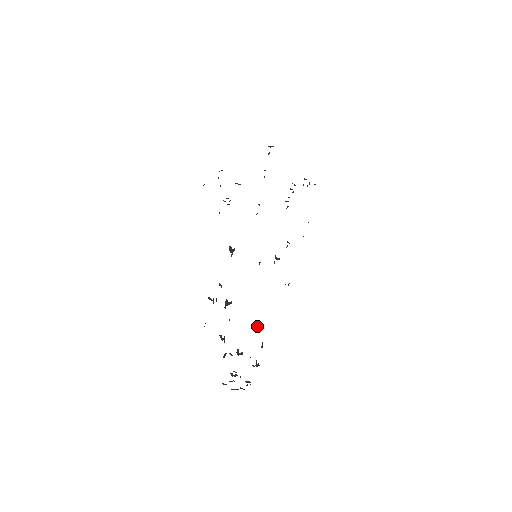
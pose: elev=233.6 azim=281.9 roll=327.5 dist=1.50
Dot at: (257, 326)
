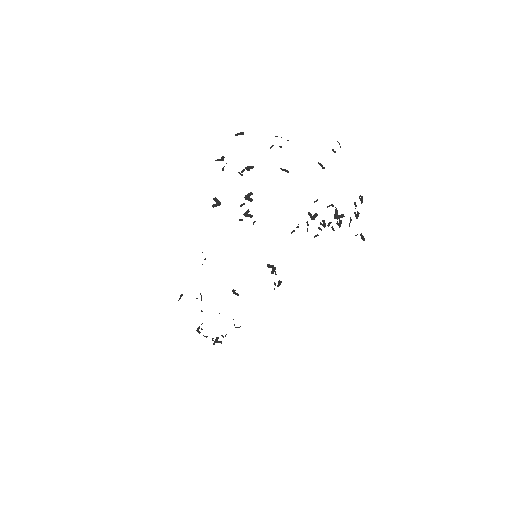
Dot at: occluded
